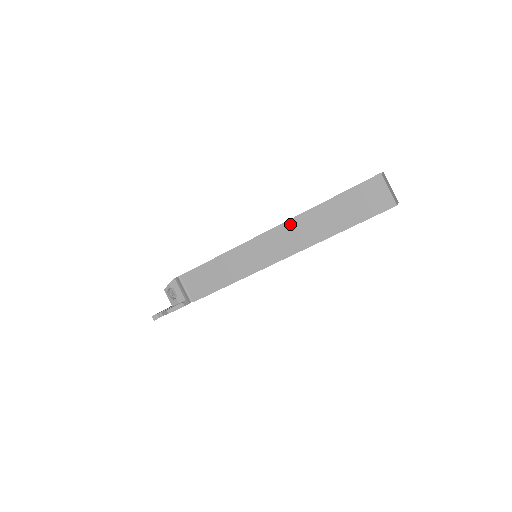
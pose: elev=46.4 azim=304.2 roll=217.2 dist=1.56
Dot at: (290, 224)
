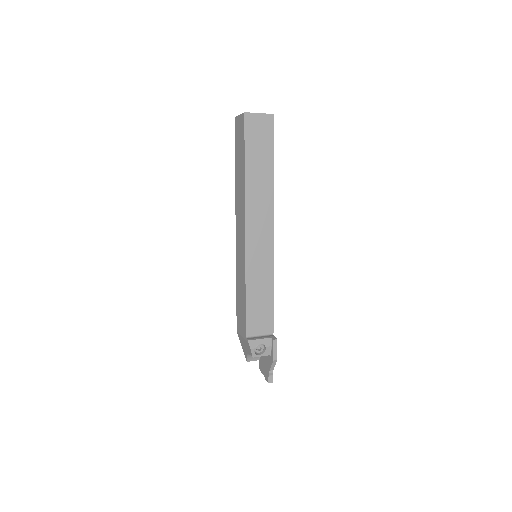
Dot at: (249, 208)
